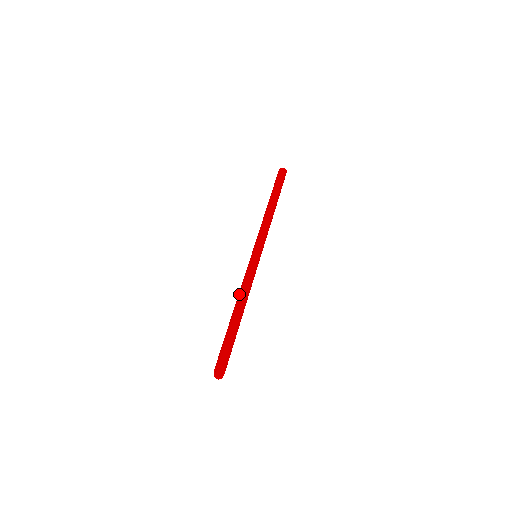
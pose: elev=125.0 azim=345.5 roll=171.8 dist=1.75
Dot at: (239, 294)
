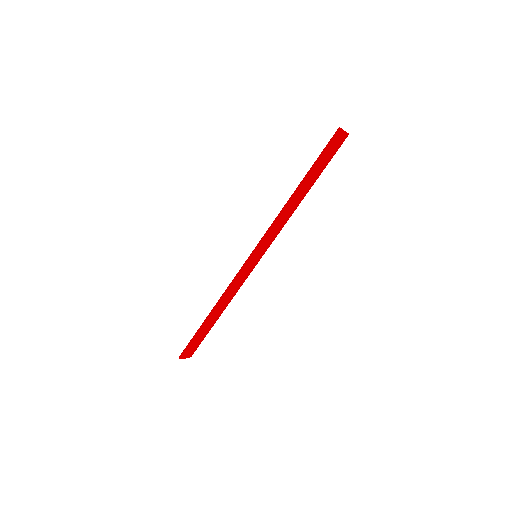
Dot at: (227, 301)
